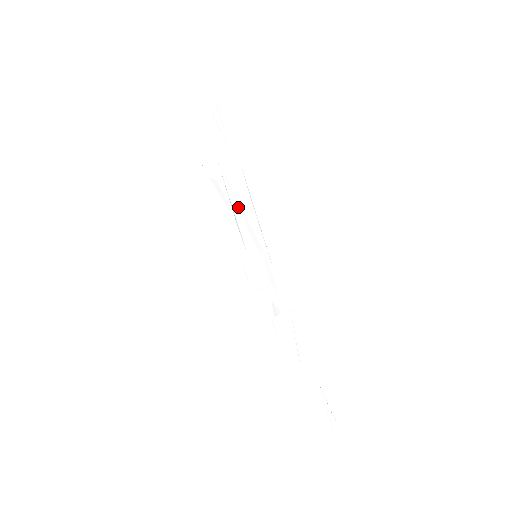
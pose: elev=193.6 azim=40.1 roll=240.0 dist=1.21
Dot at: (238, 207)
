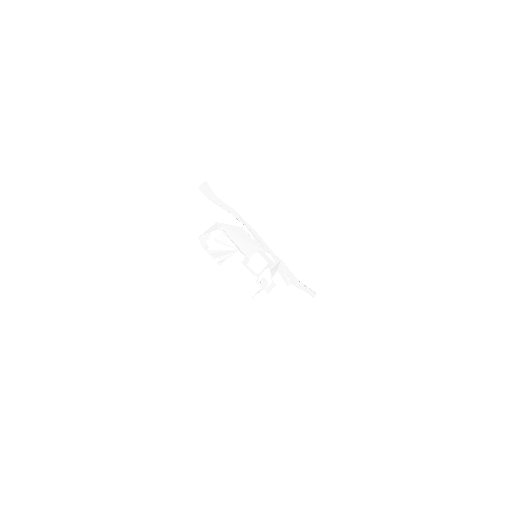
Dot at: (238, 239)
